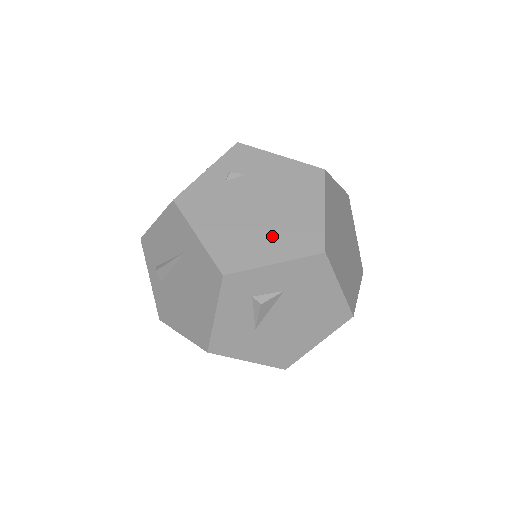
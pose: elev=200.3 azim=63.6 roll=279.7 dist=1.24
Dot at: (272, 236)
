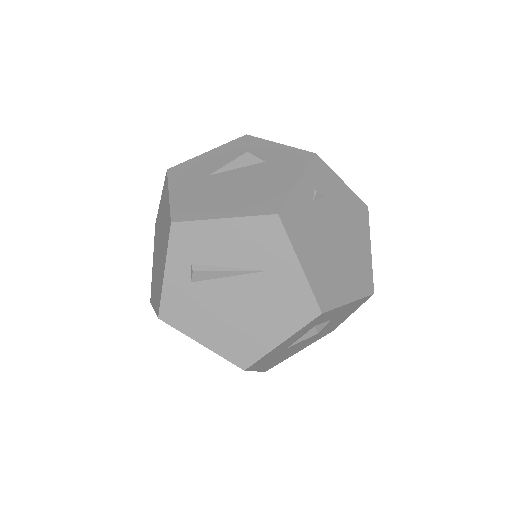
Dot at: (347, 273)
